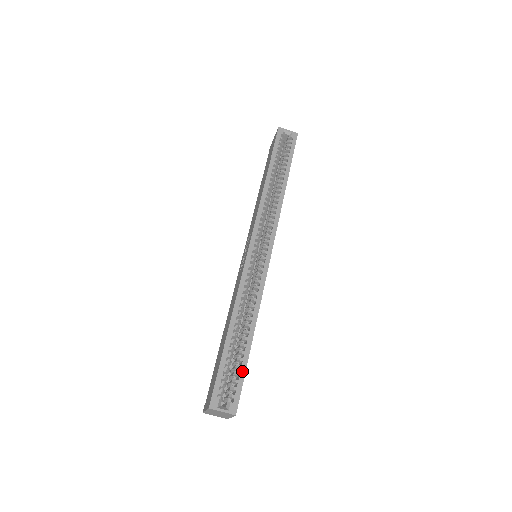
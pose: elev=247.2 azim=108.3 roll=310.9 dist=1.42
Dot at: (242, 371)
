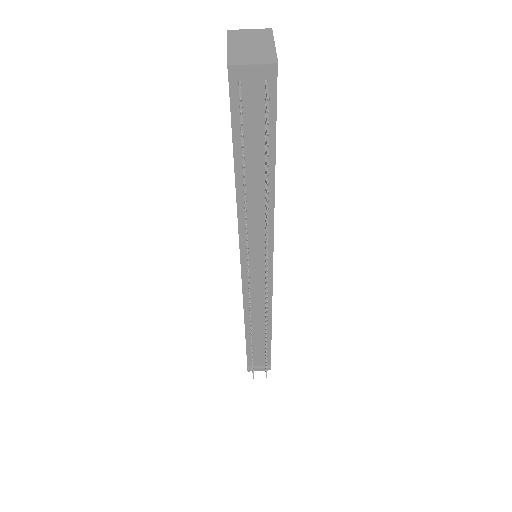
Dot at: occluded
